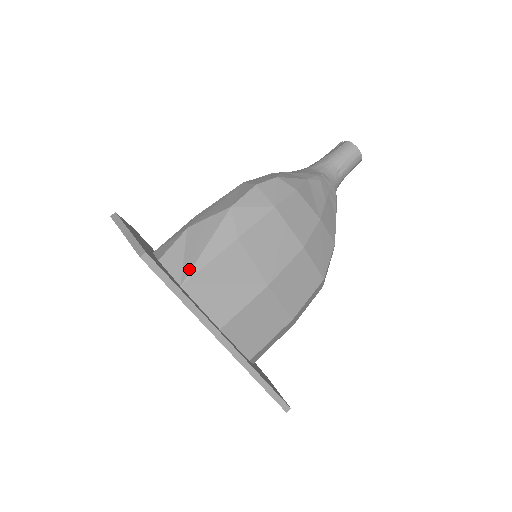
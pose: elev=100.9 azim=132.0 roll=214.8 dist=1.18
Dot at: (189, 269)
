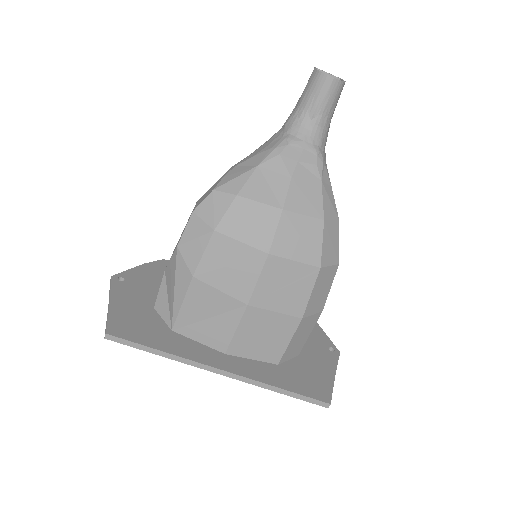
Dot at: (172, 314)
